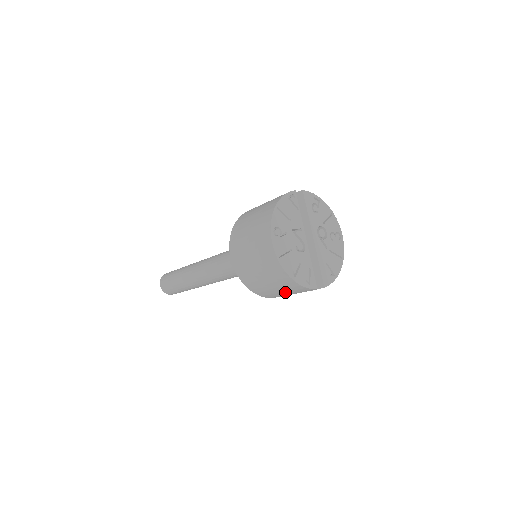
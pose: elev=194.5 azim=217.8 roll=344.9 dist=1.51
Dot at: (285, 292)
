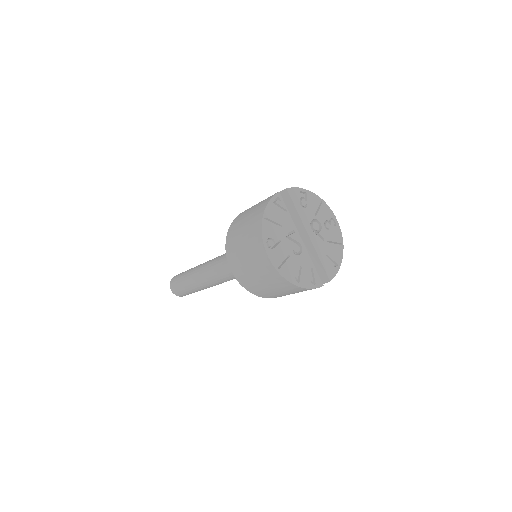
Dot at: (292, 293)
